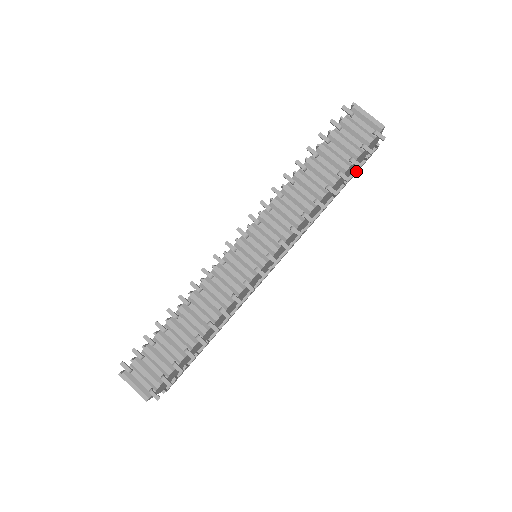
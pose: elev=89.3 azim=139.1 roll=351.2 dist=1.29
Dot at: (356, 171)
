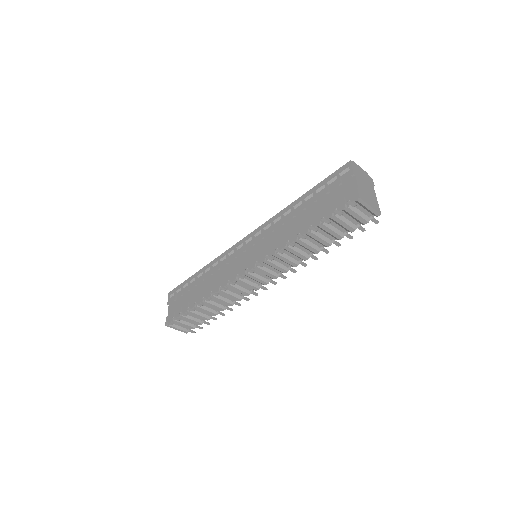
Dot at: occluded
